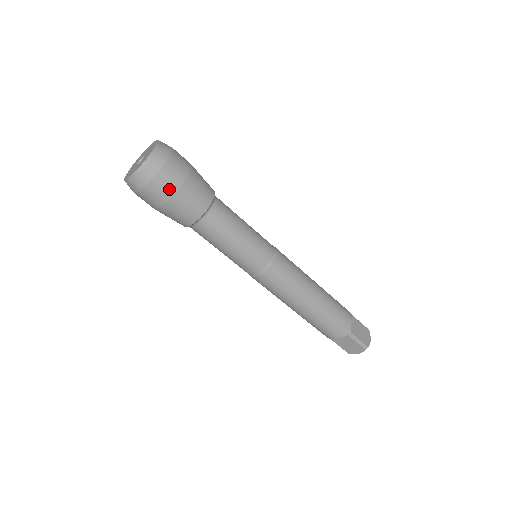
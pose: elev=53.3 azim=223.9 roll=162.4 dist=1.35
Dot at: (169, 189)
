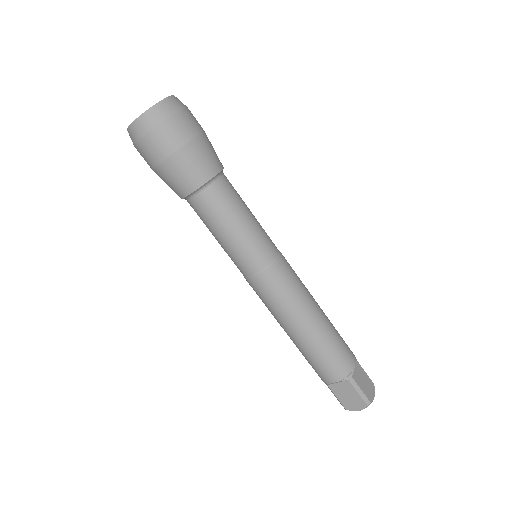
Dot at: (173, 142)
